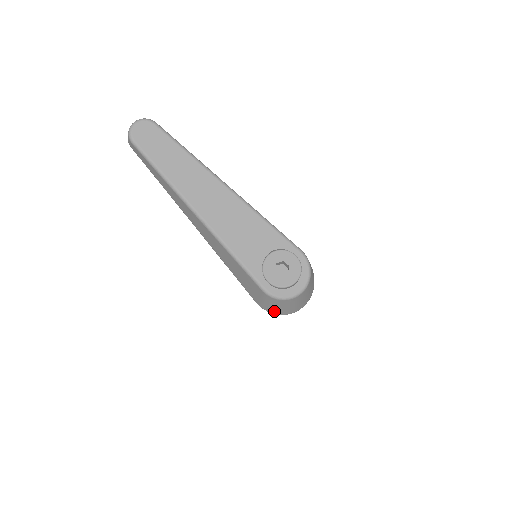
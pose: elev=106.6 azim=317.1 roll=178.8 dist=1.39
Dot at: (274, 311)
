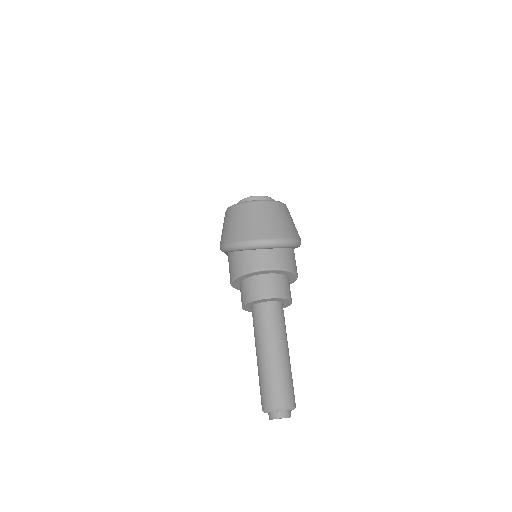
Dot at: (228, 237)
